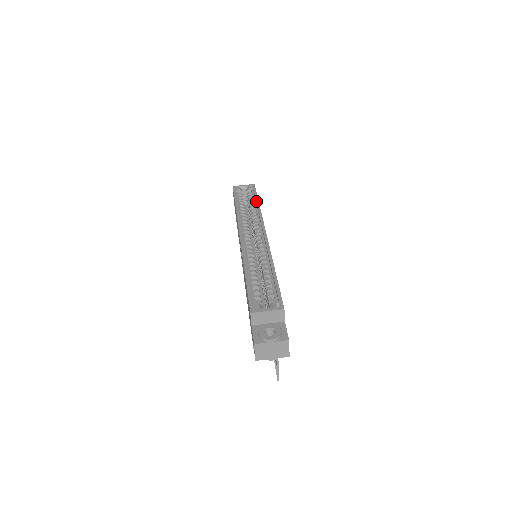
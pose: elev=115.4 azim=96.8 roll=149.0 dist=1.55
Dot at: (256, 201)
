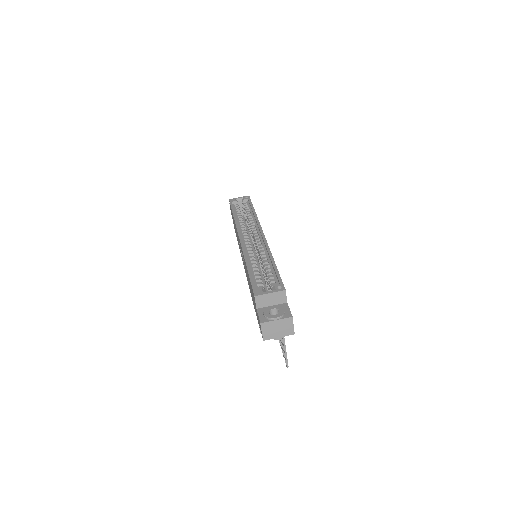
Dot at: (252, 209)
